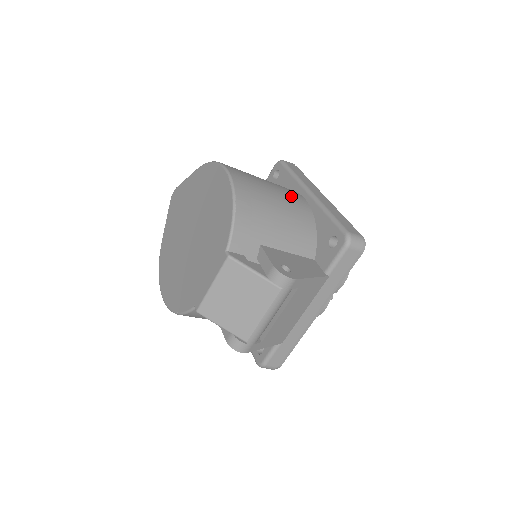
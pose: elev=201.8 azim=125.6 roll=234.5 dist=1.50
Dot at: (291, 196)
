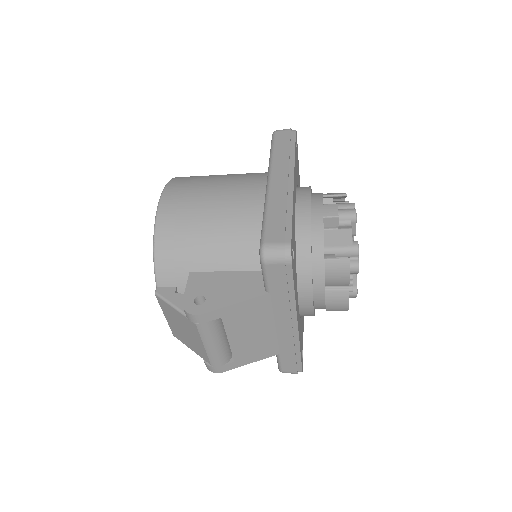
Dot at: (241, 196)
